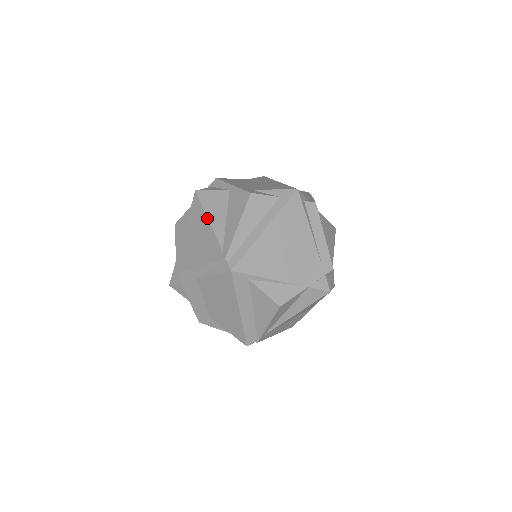
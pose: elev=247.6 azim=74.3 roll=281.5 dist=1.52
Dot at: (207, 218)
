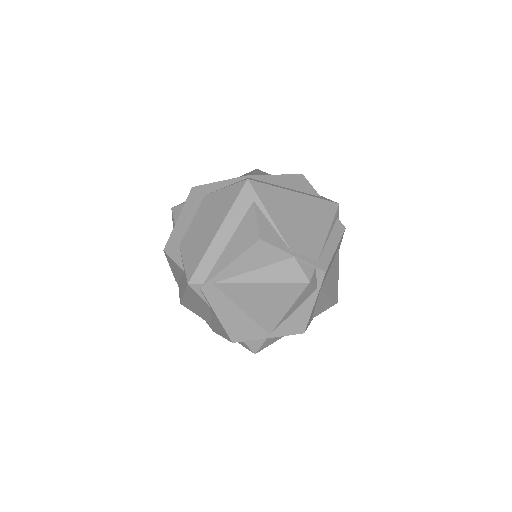
Dot at: (253, 172)
